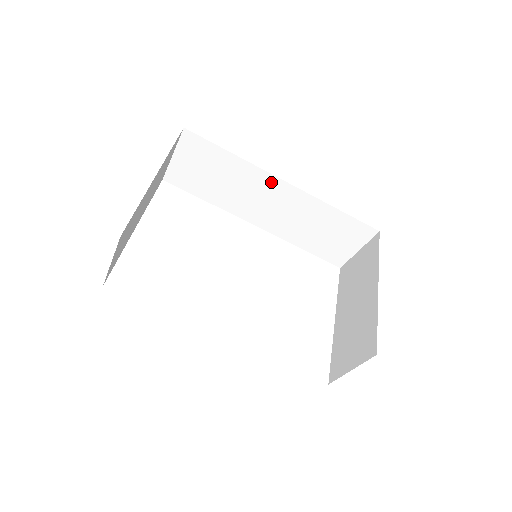
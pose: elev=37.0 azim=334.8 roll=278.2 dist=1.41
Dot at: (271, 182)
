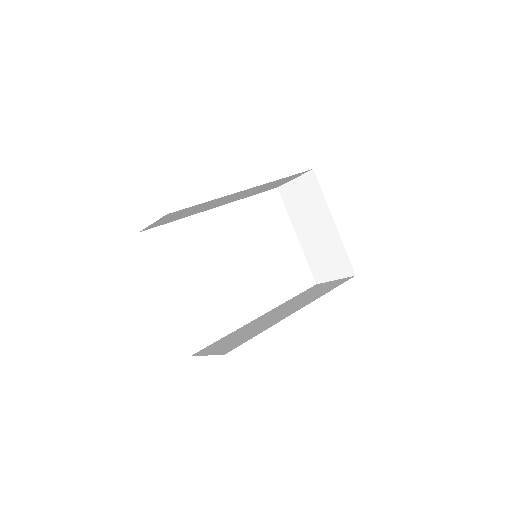
Dot at: (237, 193)
